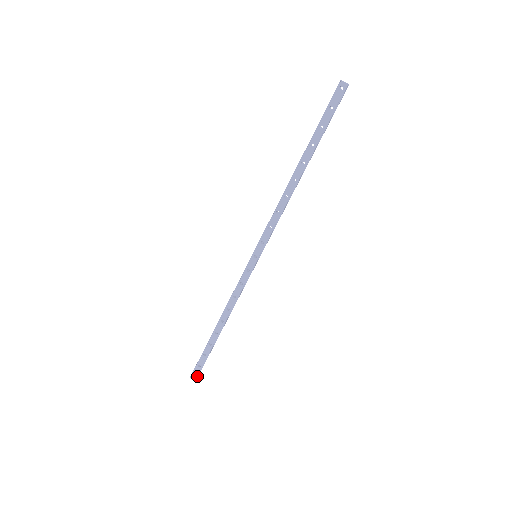
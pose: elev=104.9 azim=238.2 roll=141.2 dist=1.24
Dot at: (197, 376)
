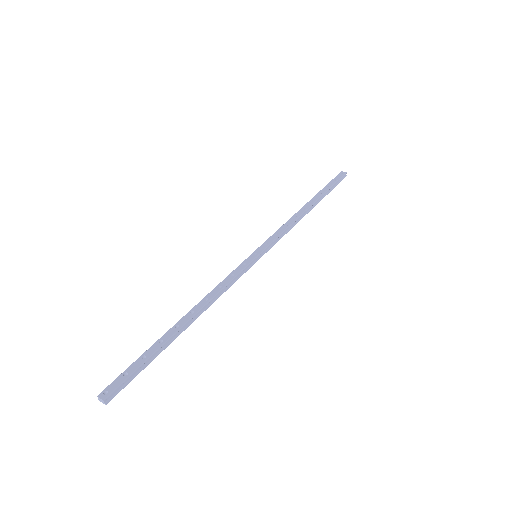
Dot at: (111, 393)
